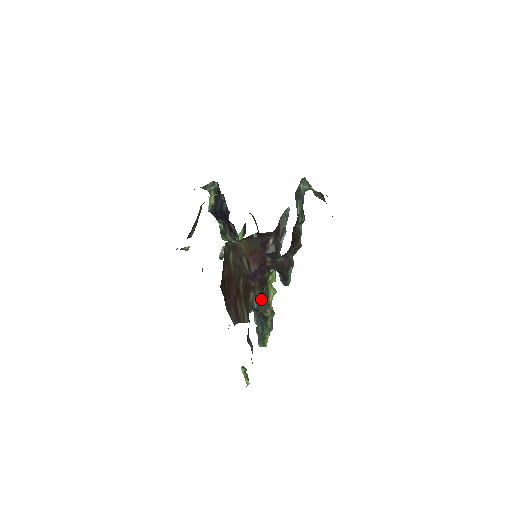
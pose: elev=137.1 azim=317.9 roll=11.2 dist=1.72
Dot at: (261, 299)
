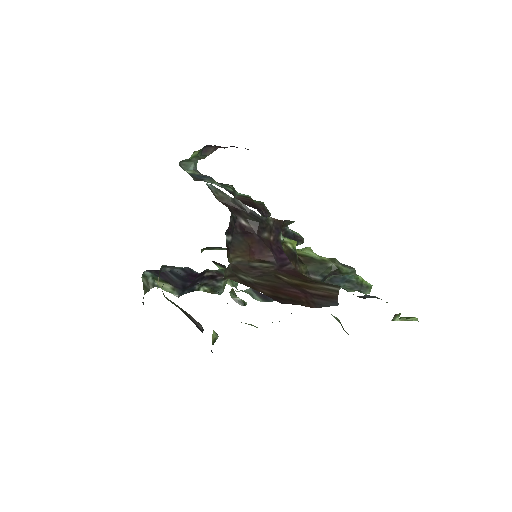
Dot at: (312, 268)
